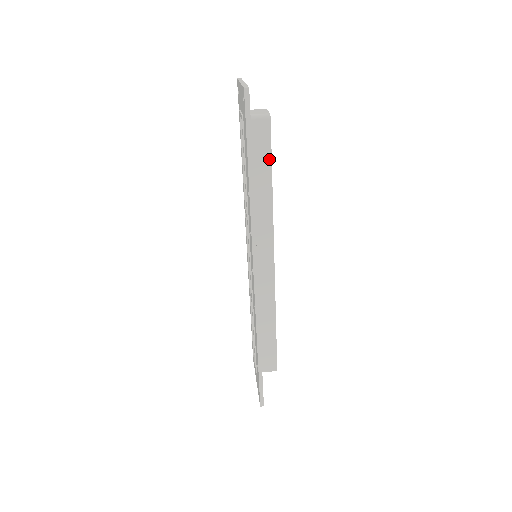
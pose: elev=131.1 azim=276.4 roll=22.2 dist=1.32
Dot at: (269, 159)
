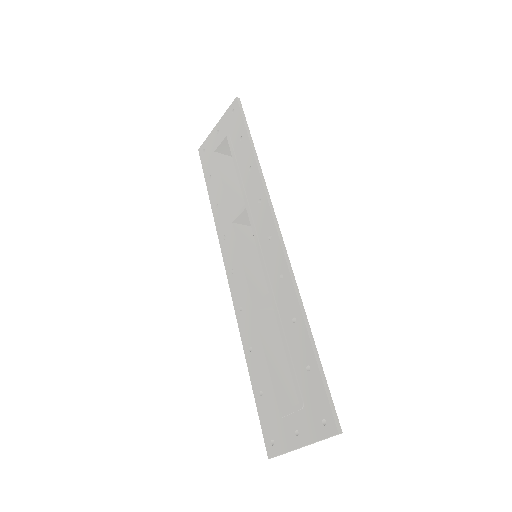
Dot at: occluded
